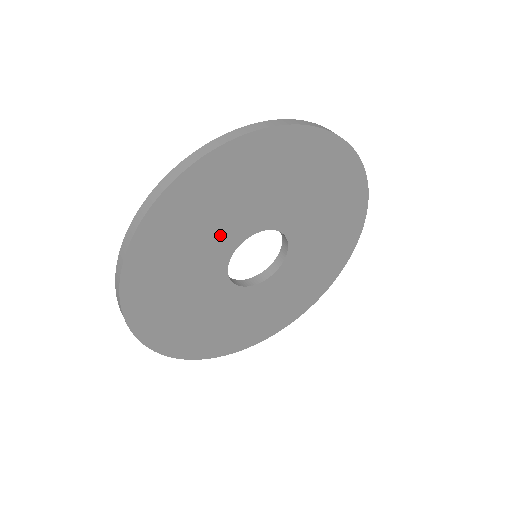
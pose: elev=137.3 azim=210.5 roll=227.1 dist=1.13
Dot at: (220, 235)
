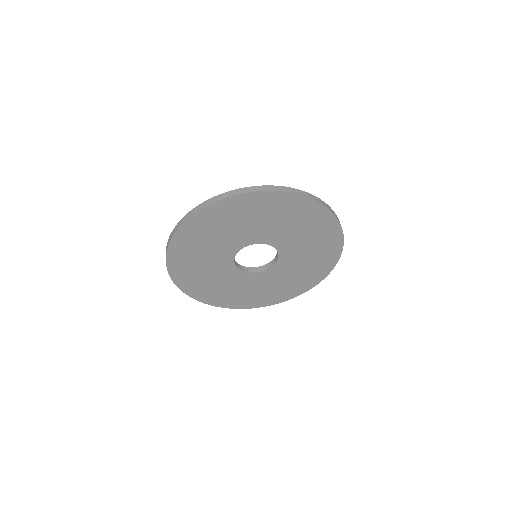
Dot at: (217, 257)
